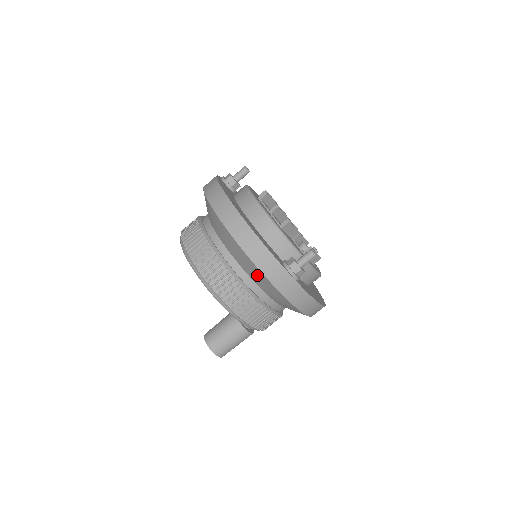
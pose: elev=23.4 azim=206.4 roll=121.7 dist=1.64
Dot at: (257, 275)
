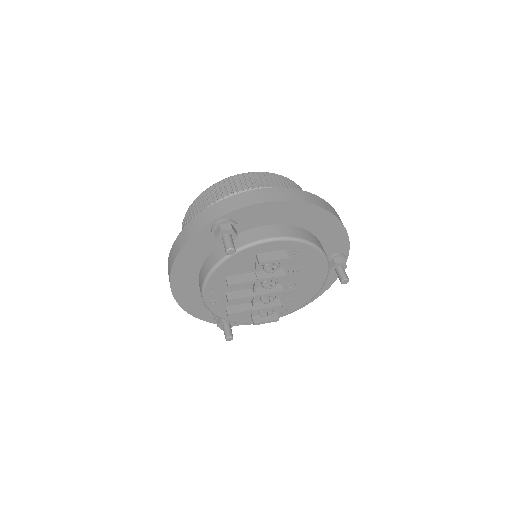
Dot at: occluded
